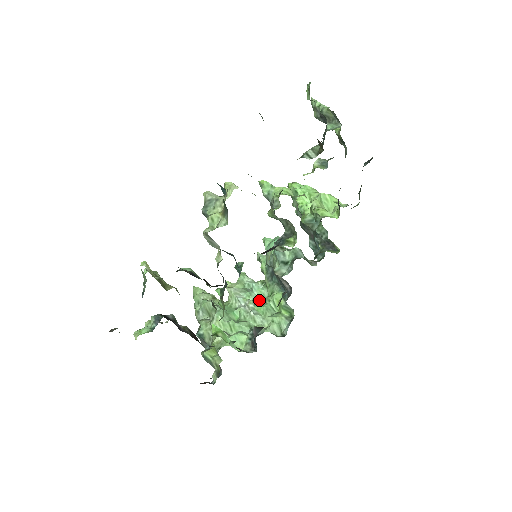
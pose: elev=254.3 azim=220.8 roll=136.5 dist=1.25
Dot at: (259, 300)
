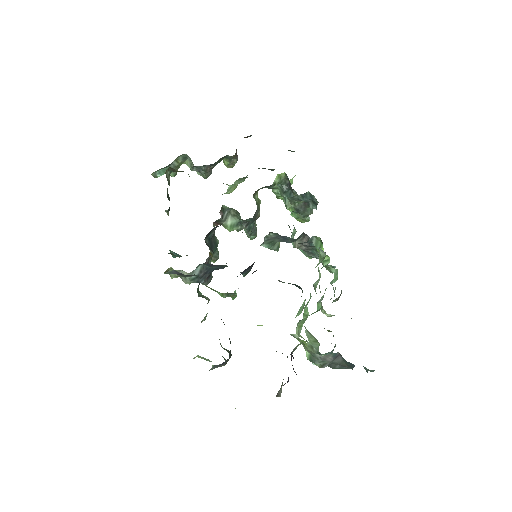
Dot at: occluded
